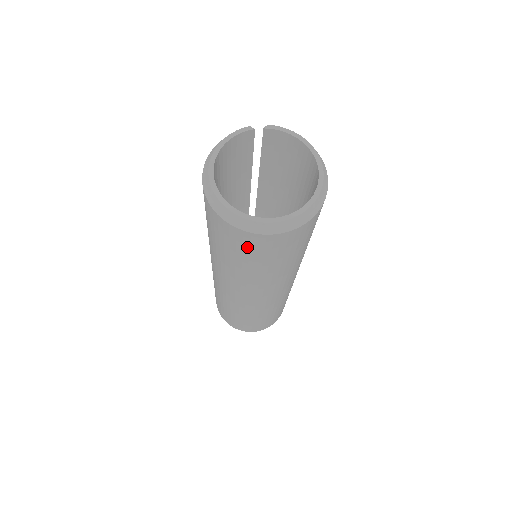
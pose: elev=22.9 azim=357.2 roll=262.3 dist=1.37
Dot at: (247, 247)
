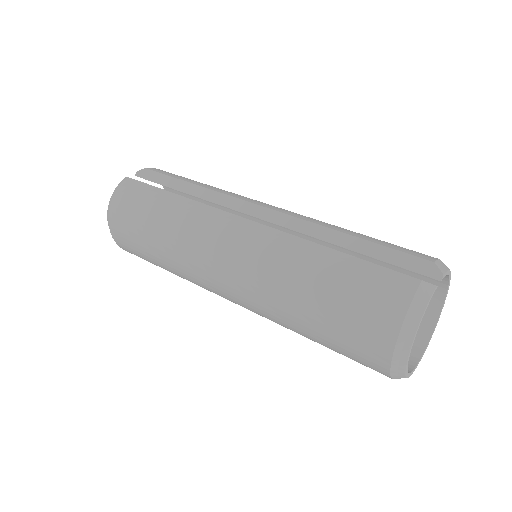
Dot at: occluded
